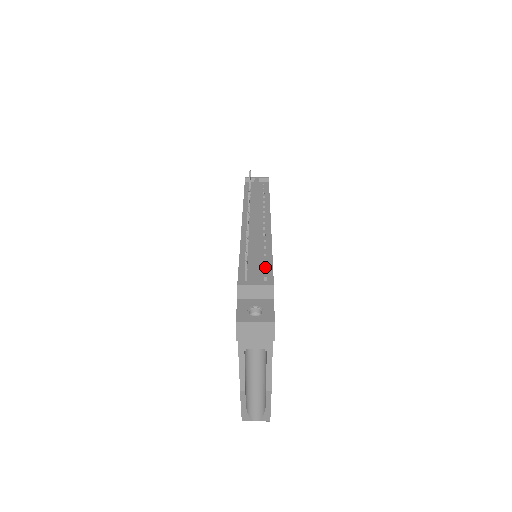
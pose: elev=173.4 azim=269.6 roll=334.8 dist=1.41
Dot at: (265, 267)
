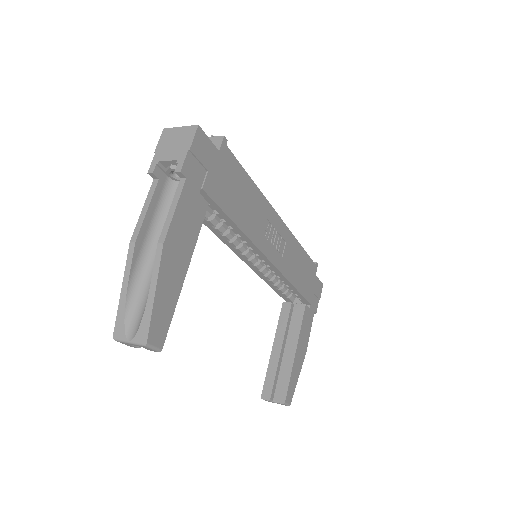
Dot at: occluded
